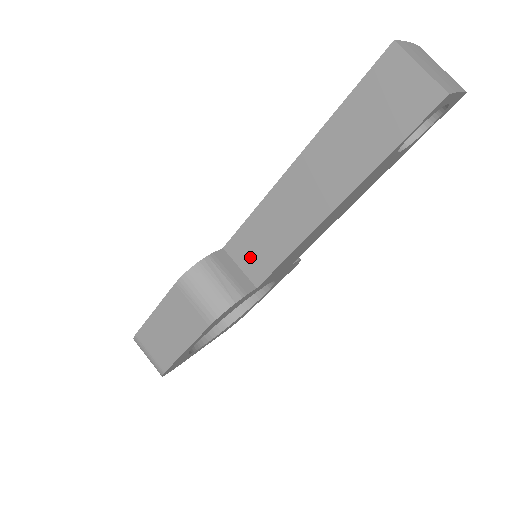
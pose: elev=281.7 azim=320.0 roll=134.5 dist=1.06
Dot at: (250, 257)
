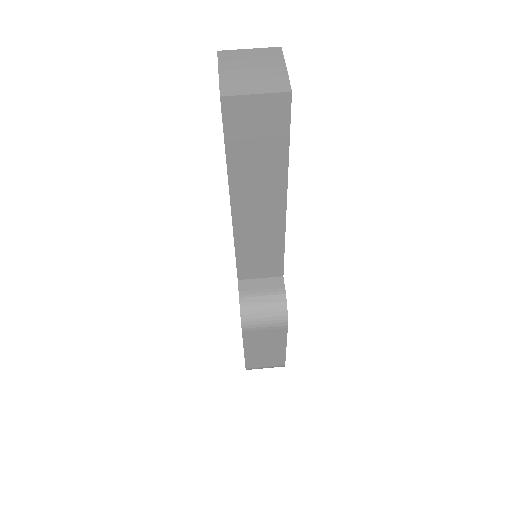
Dot at: (261, 269)
